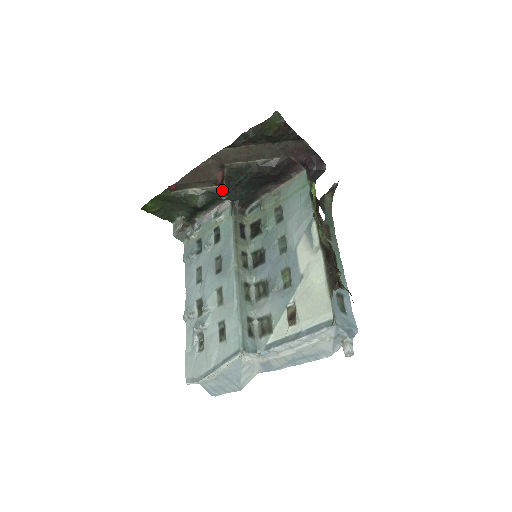
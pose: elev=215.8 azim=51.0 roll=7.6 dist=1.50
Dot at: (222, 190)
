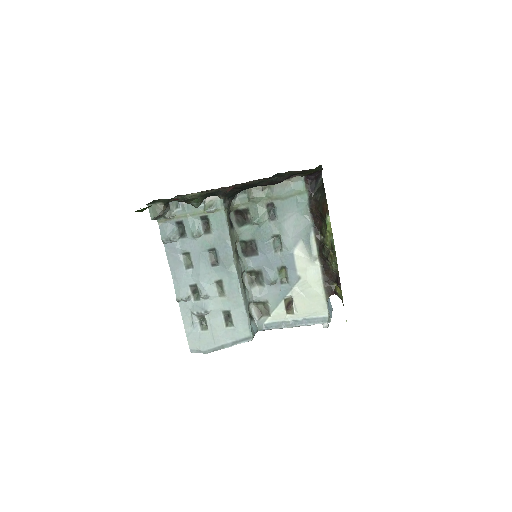
Dot at: (222, 191)
